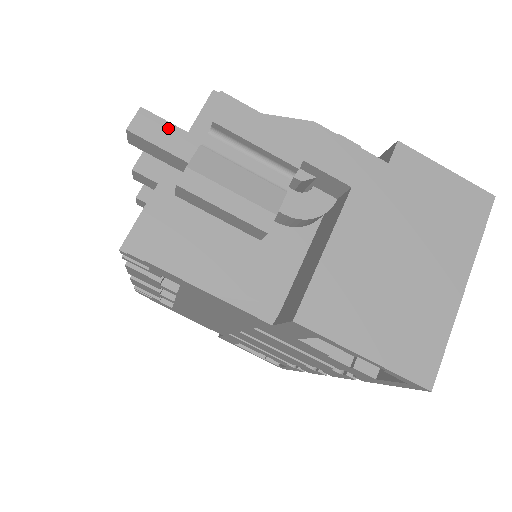
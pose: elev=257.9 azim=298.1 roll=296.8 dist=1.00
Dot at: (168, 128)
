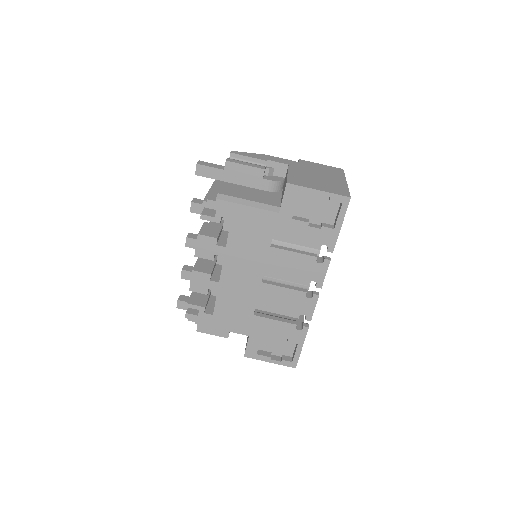
Dot at: (212, 164)
